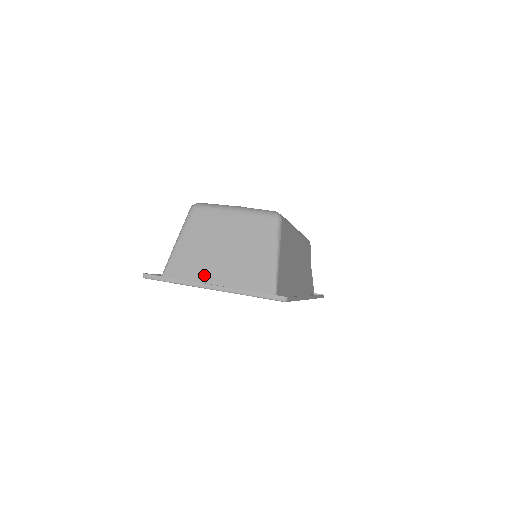
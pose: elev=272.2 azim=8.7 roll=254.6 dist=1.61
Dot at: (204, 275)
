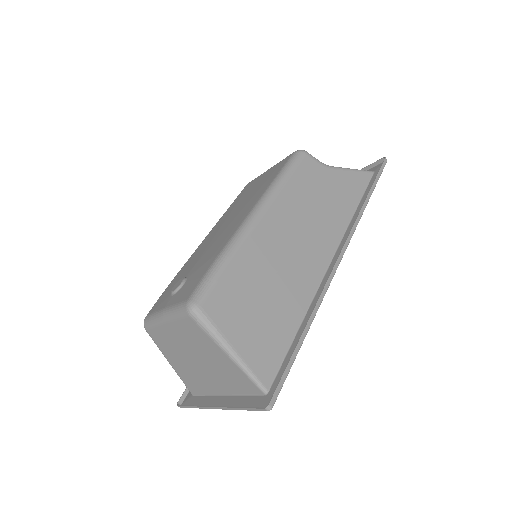
Dot at: (208, 386)
